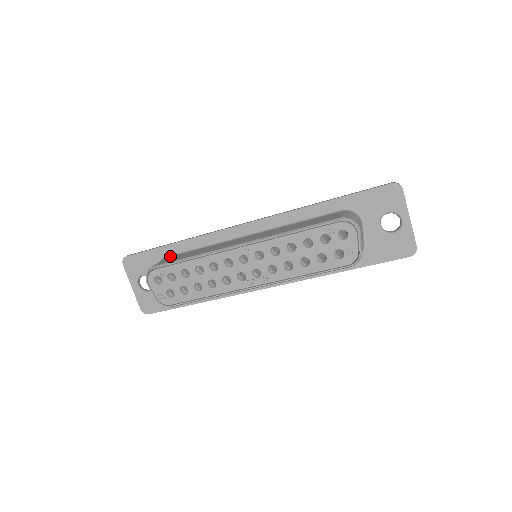
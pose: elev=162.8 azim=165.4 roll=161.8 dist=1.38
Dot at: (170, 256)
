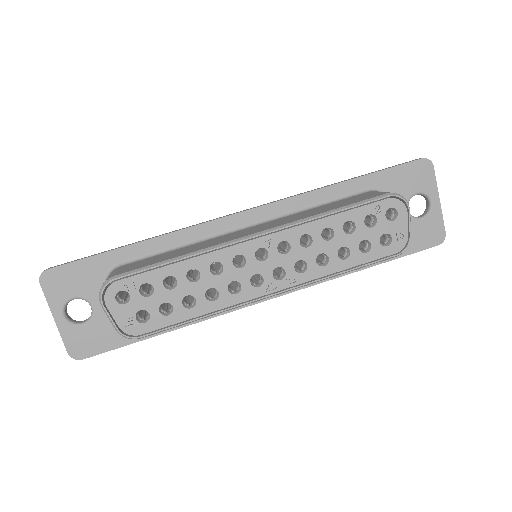
Dot at: (126, 264)
